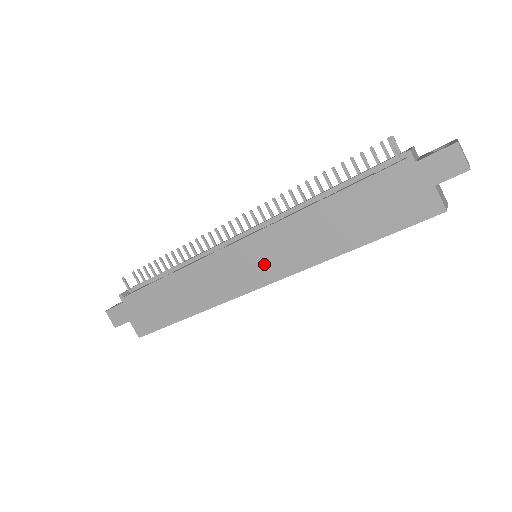
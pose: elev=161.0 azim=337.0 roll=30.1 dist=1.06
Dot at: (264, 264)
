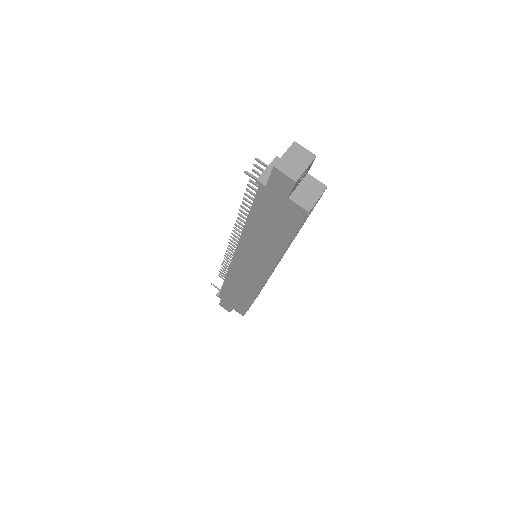
Dot at: (255, 266)
